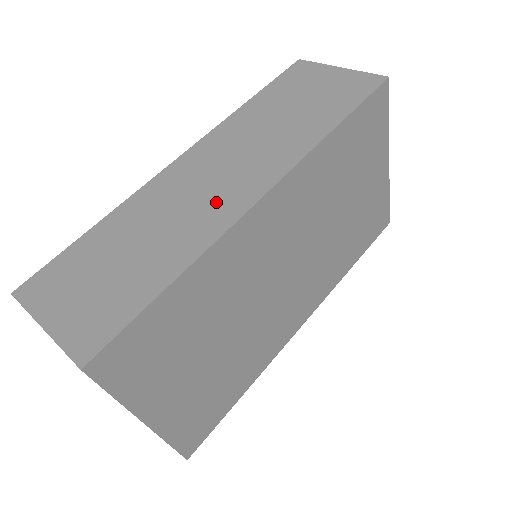
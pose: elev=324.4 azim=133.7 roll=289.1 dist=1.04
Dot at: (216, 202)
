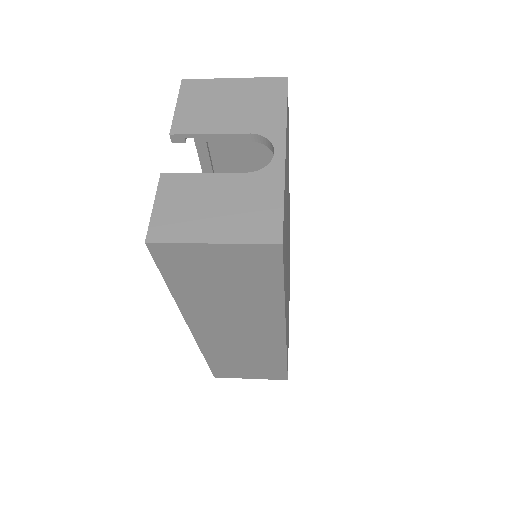
Dot at: occluded
